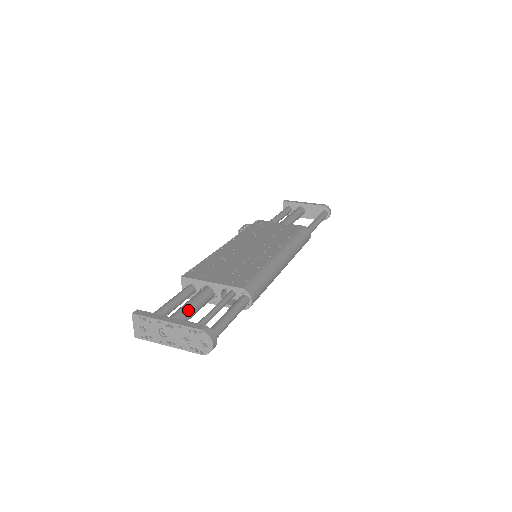
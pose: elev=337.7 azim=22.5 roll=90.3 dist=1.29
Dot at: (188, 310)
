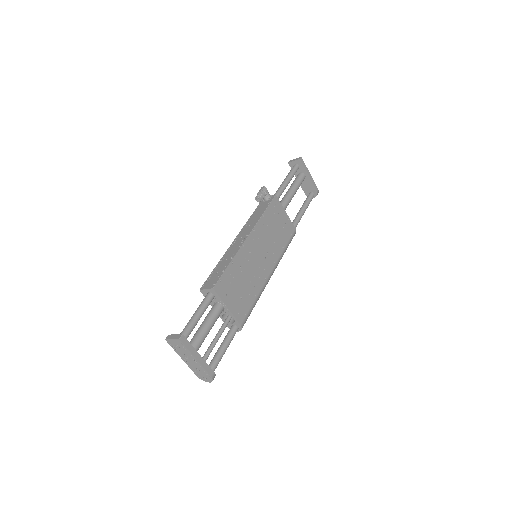
Dot at: occluded
